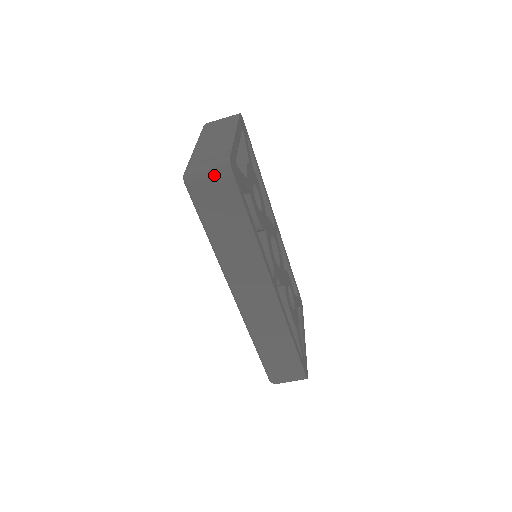
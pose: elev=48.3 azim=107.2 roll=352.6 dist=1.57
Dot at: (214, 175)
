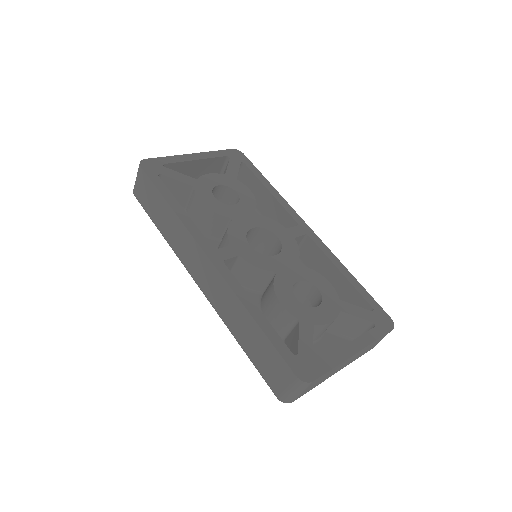
Dot at: (137, 177)
